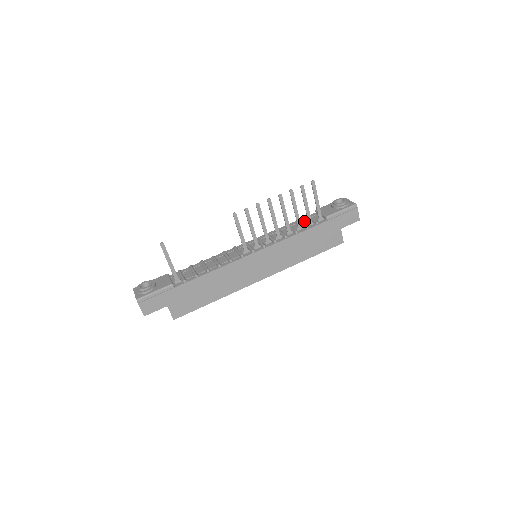
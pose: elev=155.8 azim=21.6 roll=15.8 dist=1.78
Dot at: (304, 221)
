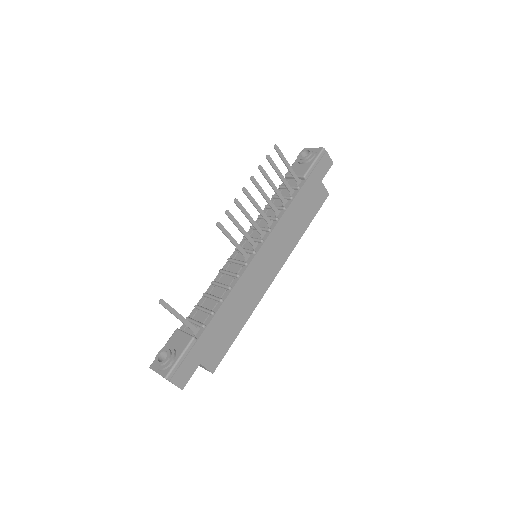
Dot at: (281, 193)
